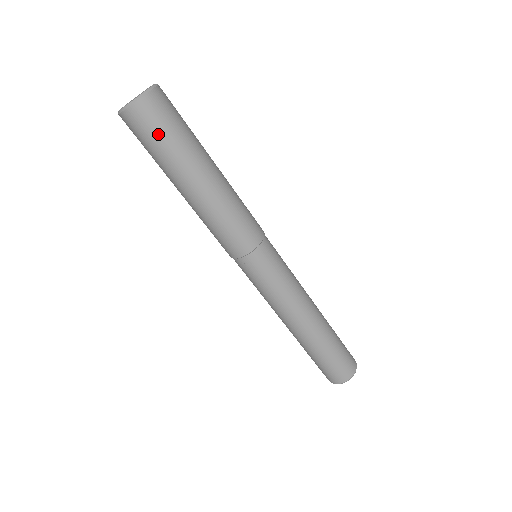
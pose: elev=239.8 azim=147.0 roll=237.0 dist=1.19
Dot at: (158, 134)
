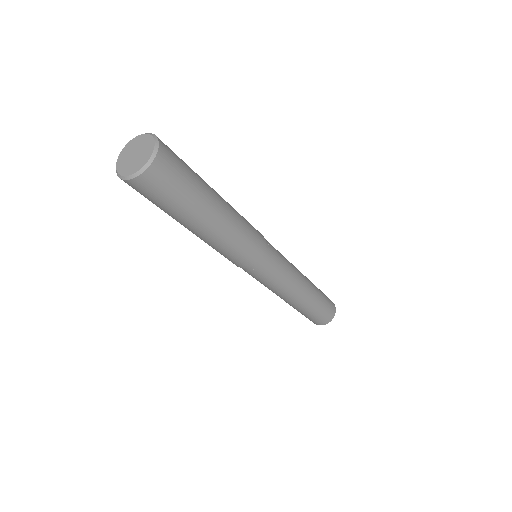
Dot at: (172, 191)
